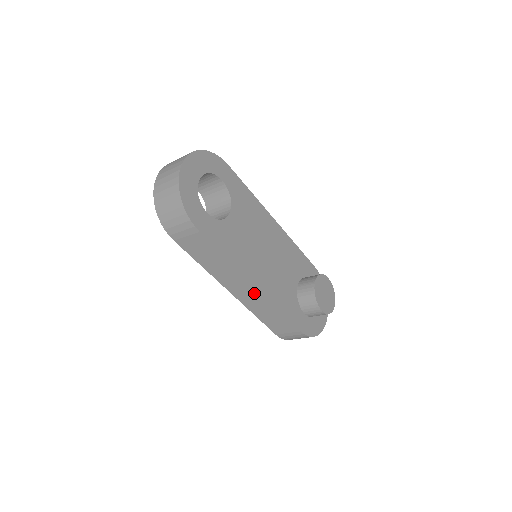
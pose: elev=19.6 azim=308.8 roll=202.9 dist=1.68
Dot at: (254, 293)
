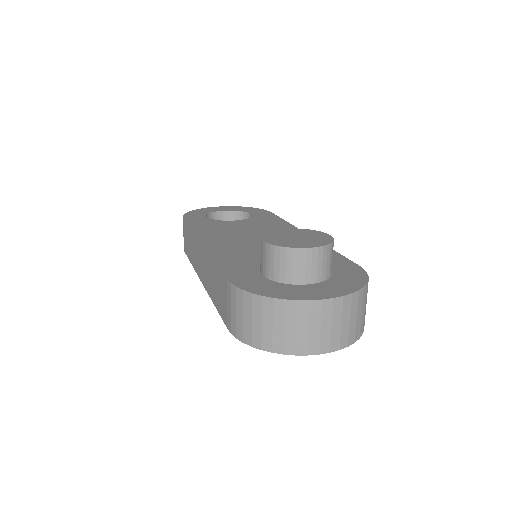
Dot at: (203, 256)
